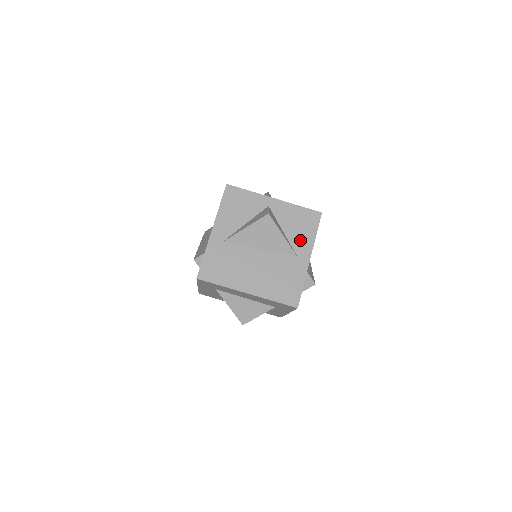
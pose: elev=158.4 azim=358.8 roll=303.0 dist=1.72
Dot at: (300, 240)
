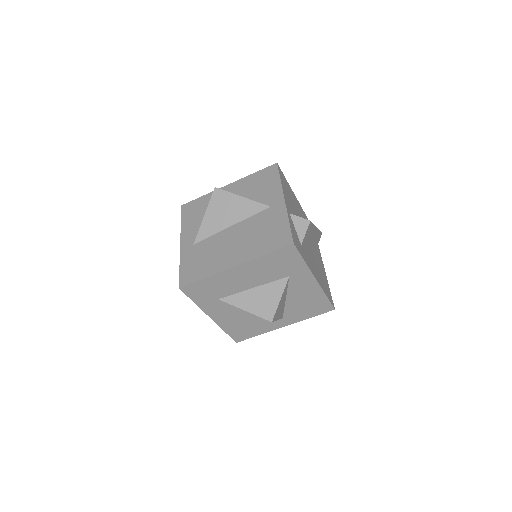
Dot at: (266, 194)
